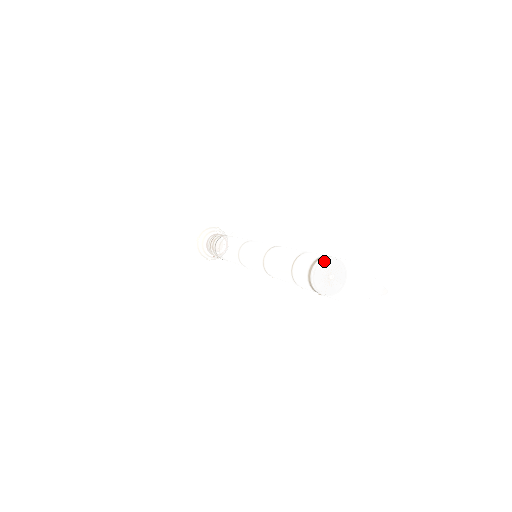
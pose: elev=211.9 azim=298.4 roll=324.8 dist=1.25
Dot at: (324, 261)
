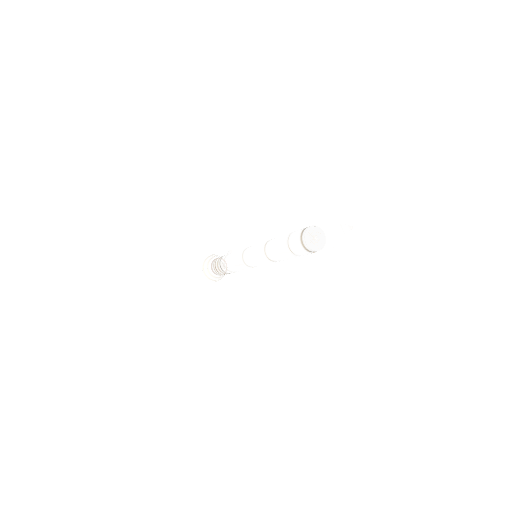
Dot at: (307, 230)
